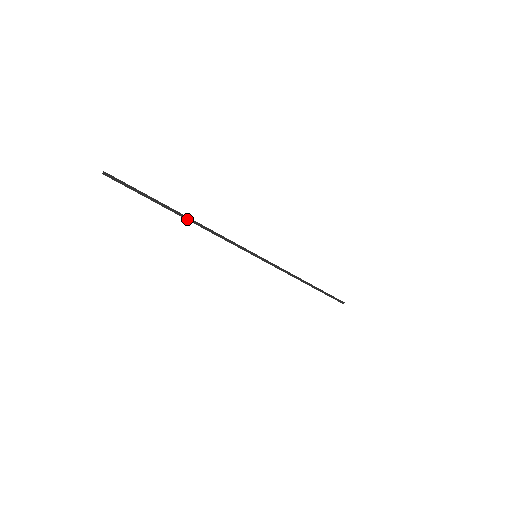
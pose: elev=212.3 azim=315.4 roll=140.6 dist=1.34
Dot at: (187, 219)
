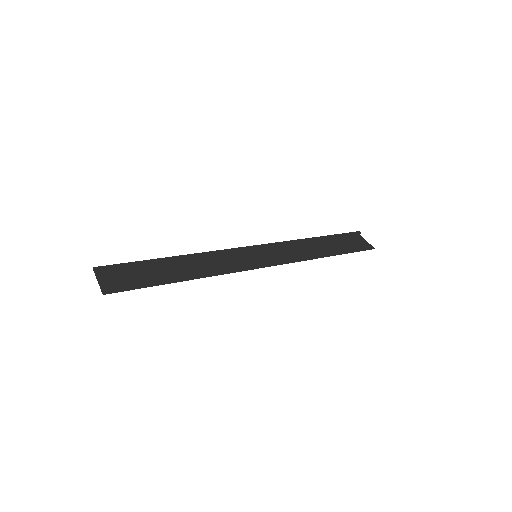
Dot at: (182, 259)
